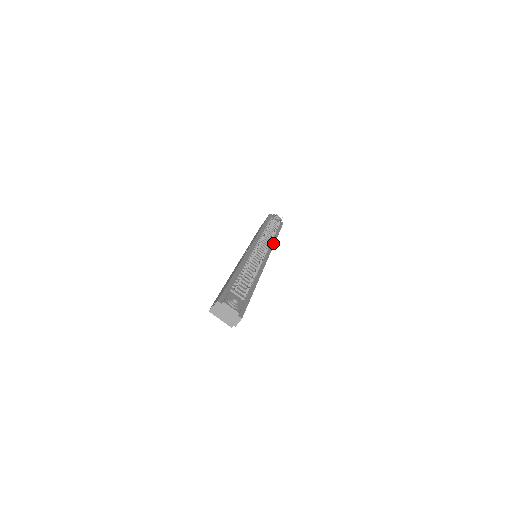
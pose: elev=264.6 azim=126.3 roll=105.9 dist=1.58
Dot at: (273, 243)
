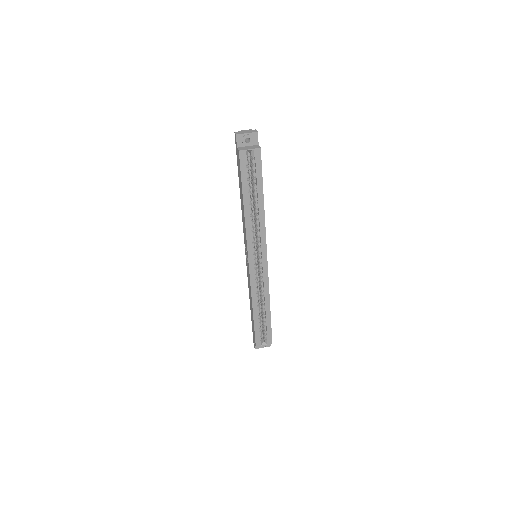
Dot at: occluded
